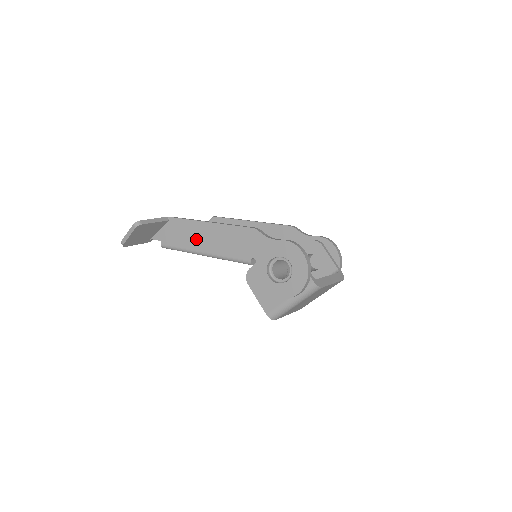
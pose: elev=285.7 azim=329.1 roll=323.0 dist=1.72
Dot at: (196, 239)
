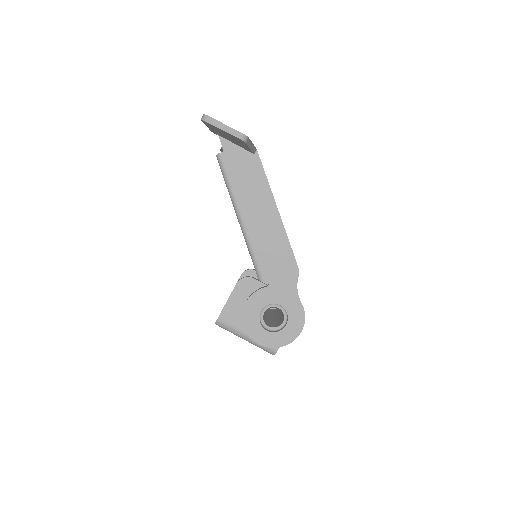
Dot at: (252, 202)
